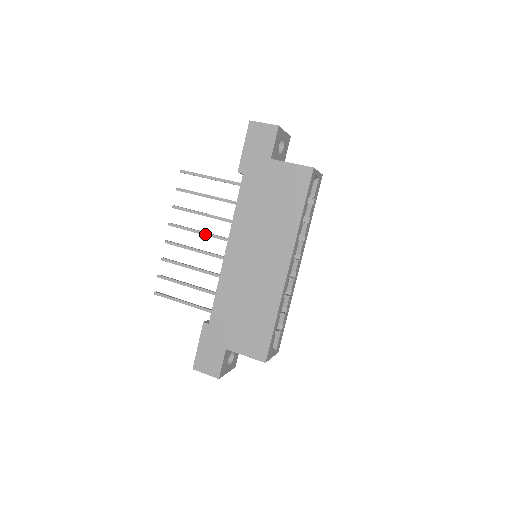
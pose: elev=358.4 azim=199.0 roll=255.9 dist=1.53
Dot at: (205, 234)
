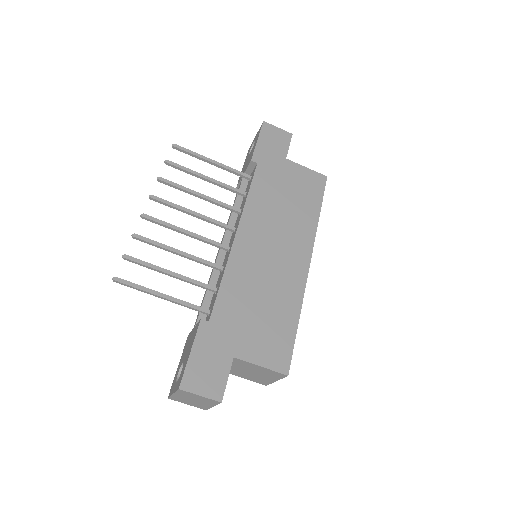
Dot at: (202, 216)
